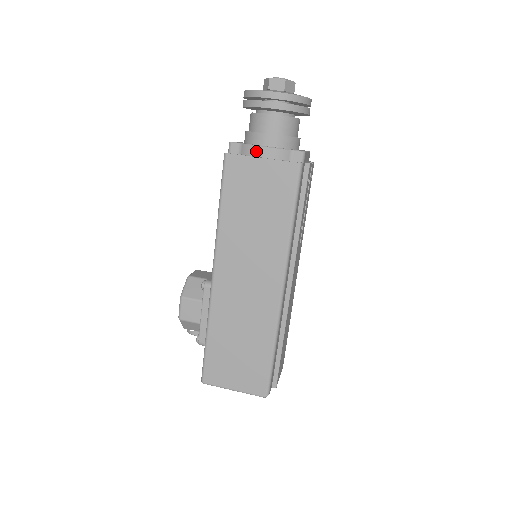
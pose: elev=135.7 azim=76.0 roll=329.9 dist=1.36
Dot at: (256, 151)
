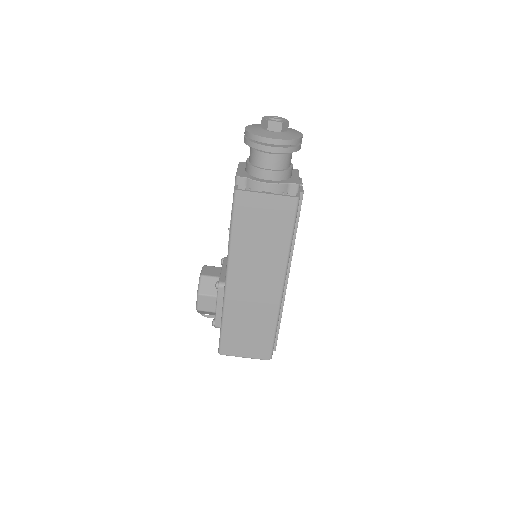
Dot at: (261, 186)
